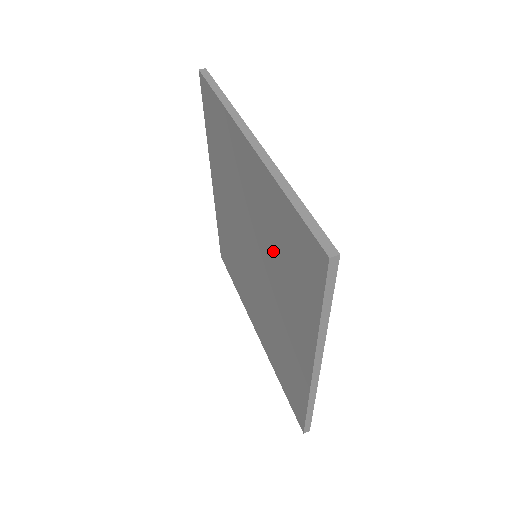
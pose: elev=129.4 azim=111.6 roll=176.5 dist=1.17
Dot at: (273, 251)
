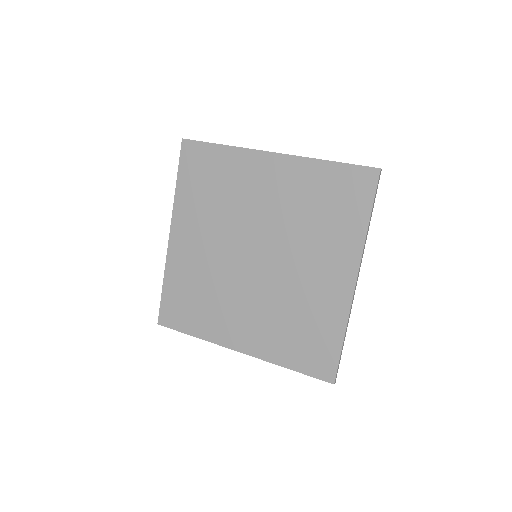
Dot at: (301, 219)
